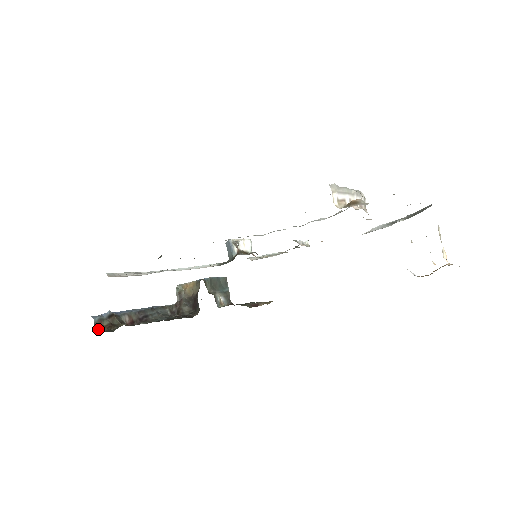
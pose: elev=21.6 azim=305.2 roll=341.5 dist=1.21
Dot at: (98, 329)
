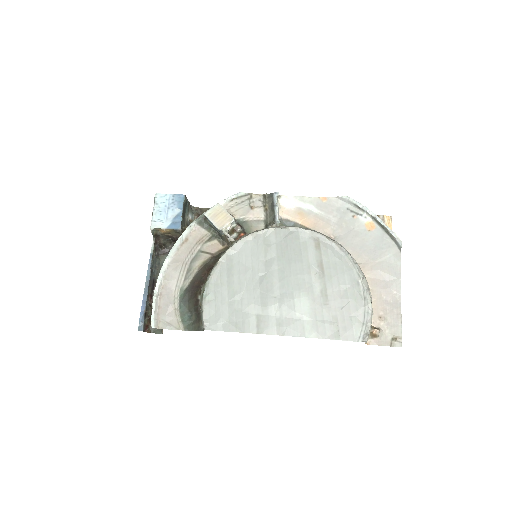
Dot at: (147, 331)
